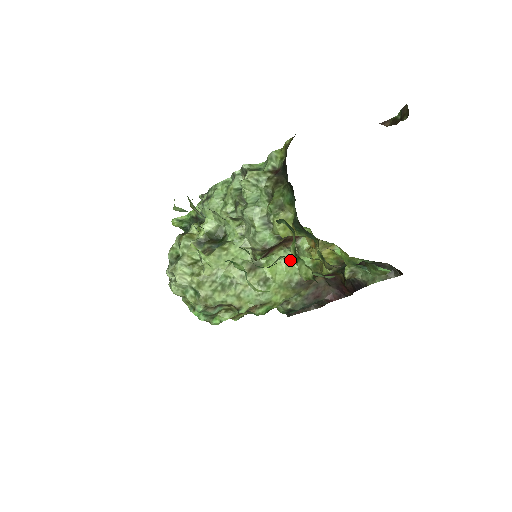
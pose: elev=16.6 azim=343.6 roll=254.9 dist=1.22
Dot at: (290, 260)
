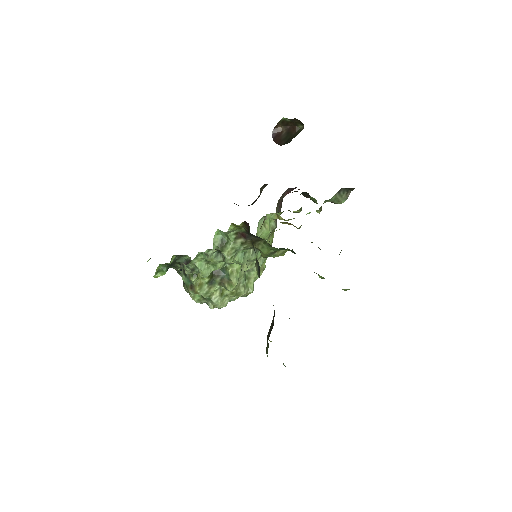
Dot at: (263, 223)
